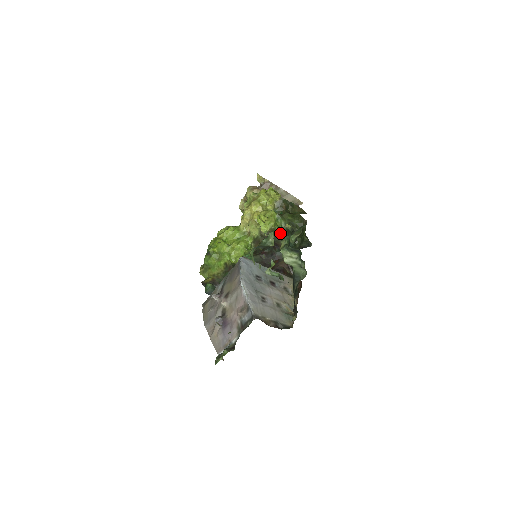
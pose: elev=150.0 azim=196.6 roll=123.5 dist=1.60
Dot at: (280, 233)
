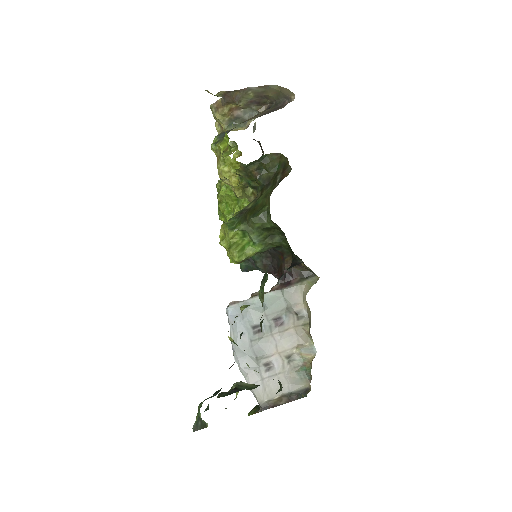
Dot at: (257, 252)
